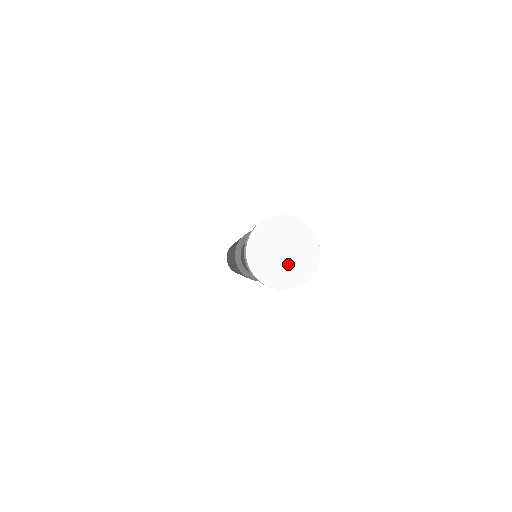
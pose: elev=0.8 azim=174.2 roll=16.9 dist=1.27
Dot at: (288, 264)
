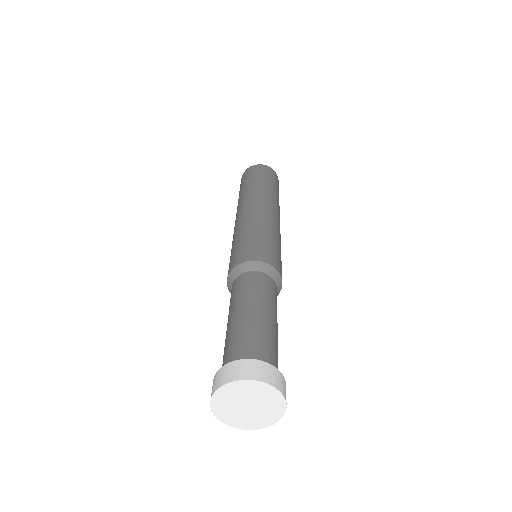
Dot at: (260, 409)
